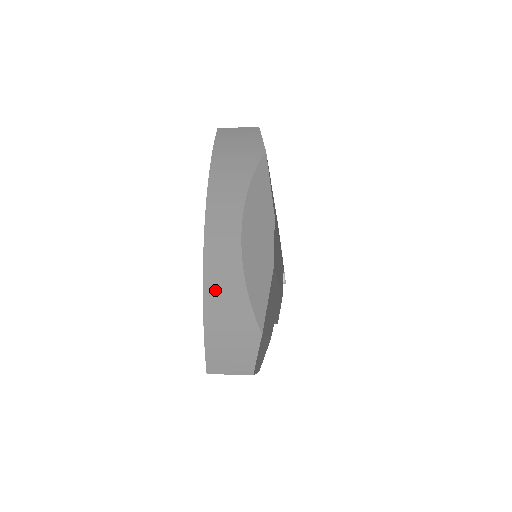
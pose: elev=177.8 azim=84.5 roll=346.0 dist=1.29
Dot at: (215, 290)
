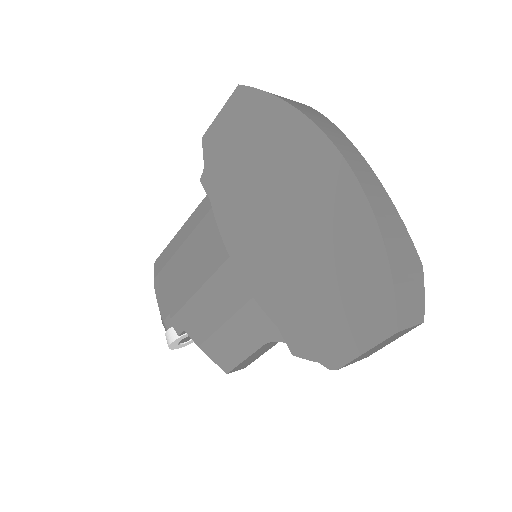
Dot at: (382, 215)
